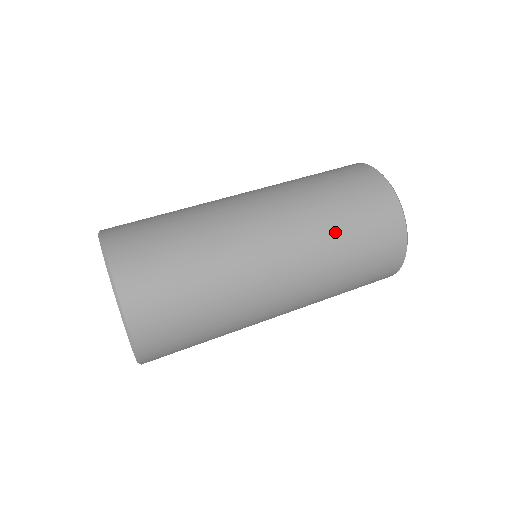
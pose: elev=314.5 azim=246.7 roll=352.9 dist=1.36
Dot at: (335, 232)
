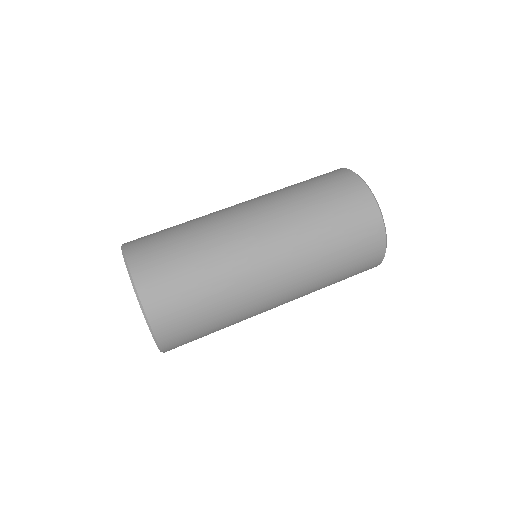
Dot at: (326, 257)
